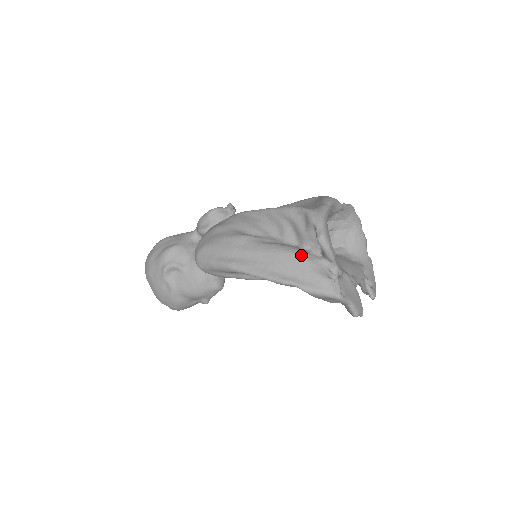
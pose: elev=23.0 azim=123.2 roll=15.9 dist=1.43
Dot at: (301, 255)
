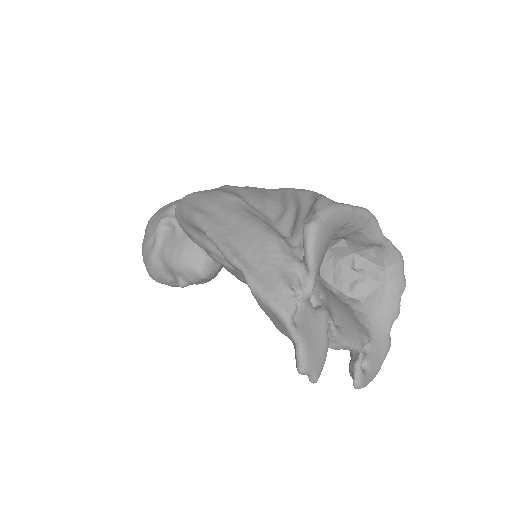
Dot at: (276, 241)
